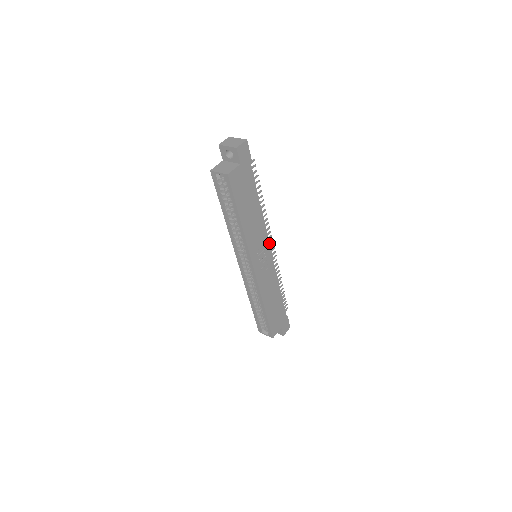
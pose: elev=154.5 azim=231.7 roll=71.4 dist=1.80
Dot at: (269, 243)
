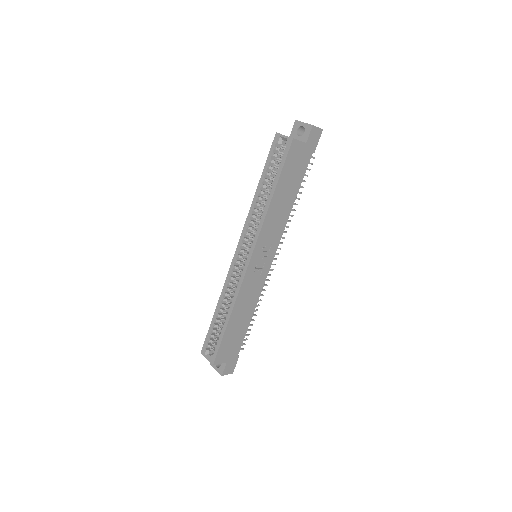
Dot at: occluded
